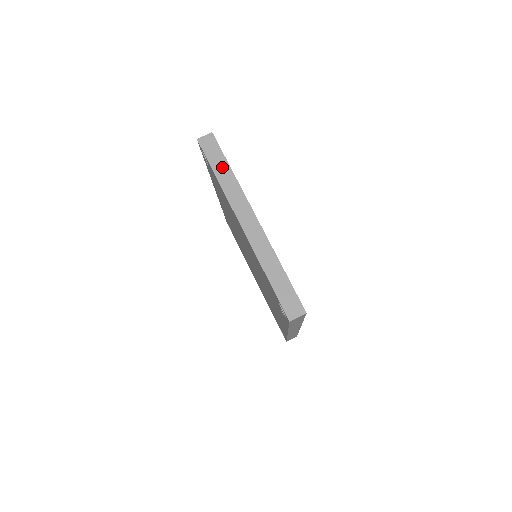
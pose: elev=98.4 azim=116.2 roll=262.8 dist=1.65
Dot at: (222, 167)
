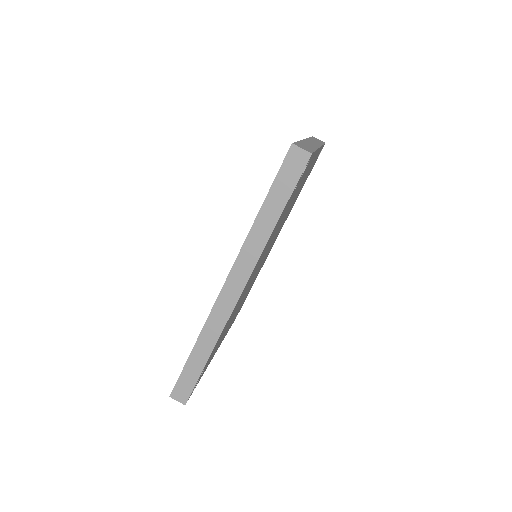
Dot at: (318, 141)
